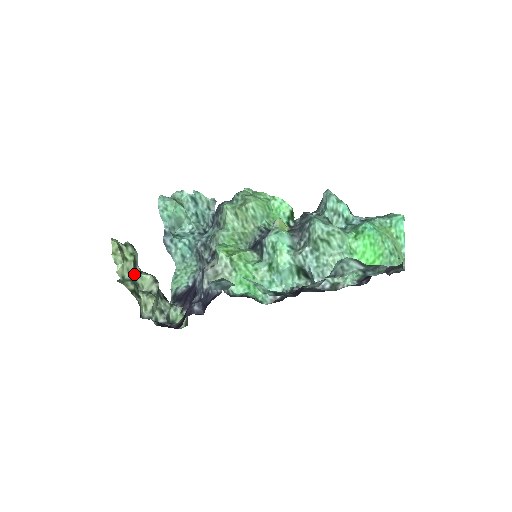
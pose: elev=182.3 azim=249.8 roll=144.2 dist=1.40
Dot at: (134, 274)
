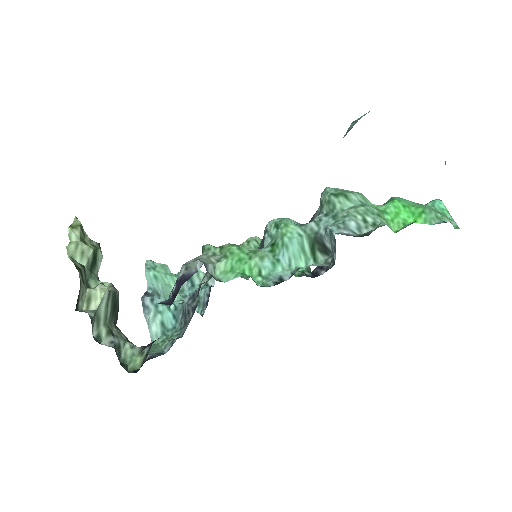
Dot at: (89, 270)
